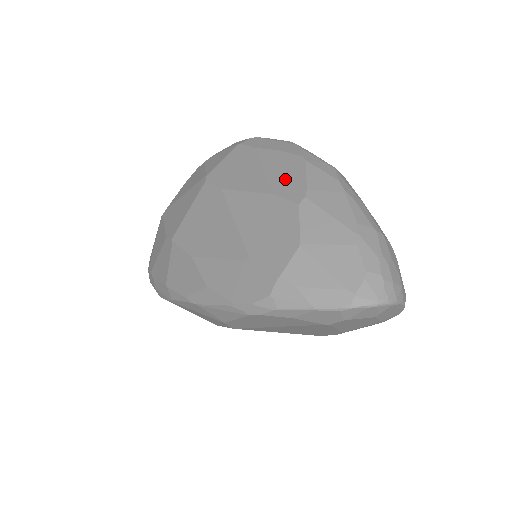
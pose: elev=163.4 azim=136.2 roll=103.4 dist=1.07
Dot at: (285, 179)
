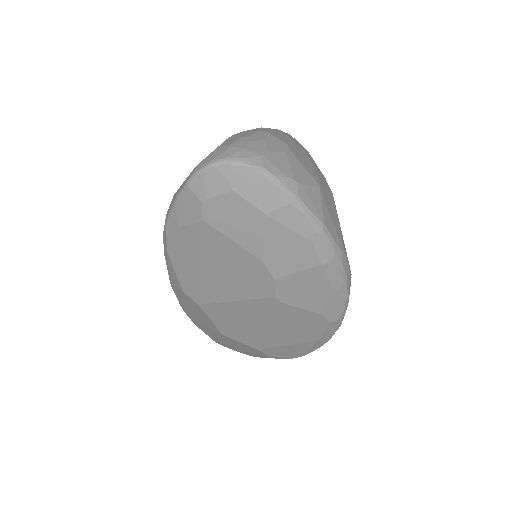
Dot at: occluded
